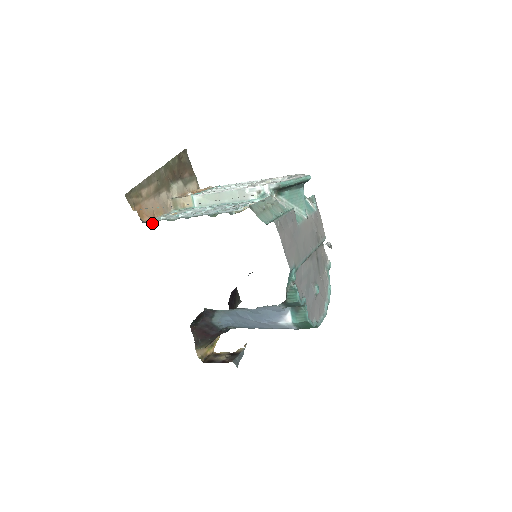
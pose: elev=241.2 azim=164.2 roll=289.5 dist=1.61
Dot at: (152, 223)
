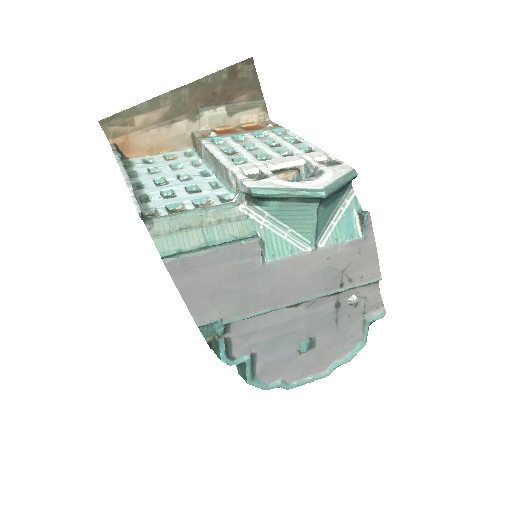
Dot at: (128, 166)
